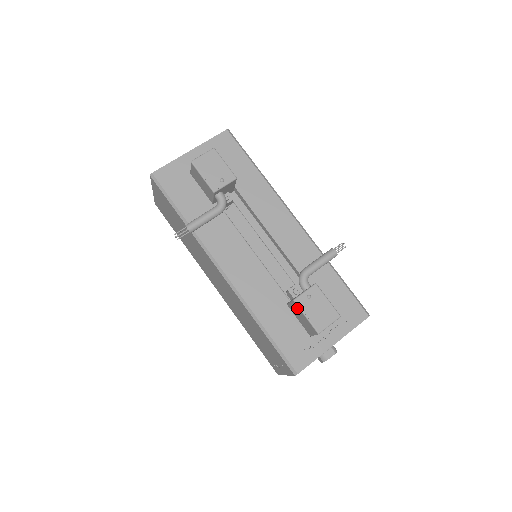
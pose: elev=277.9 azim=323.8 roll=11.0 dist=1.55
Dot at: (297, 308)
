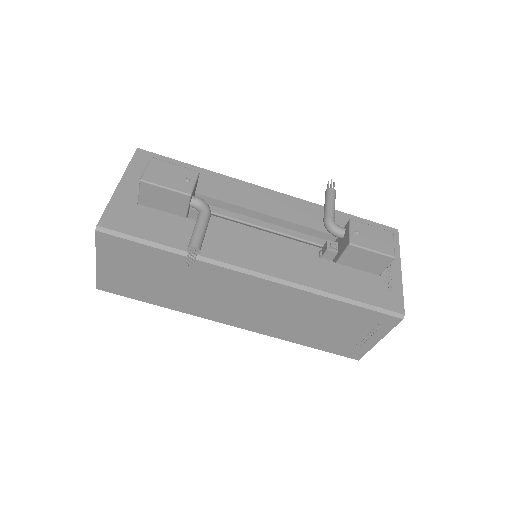
Dot at: (357, 251)
